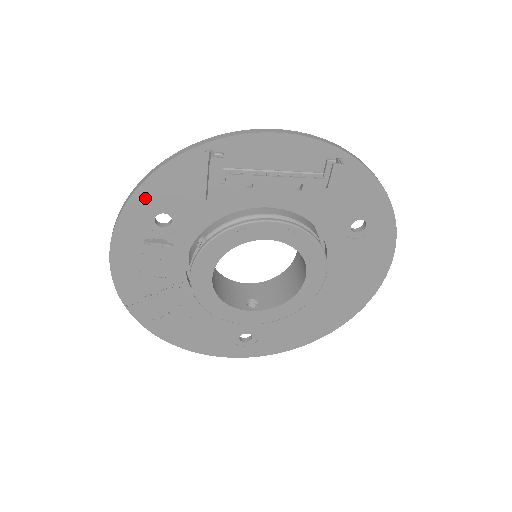
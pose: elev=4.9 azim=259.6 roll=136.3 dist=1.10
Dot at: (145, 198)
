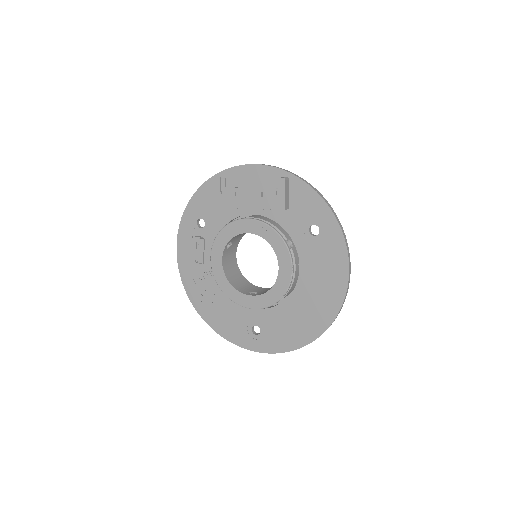
Dot at: (192, 208)
